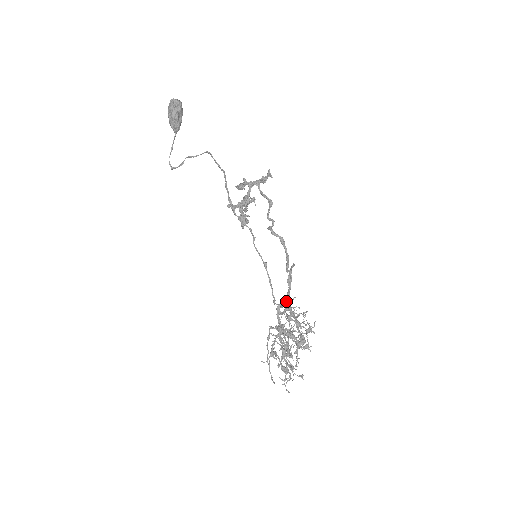
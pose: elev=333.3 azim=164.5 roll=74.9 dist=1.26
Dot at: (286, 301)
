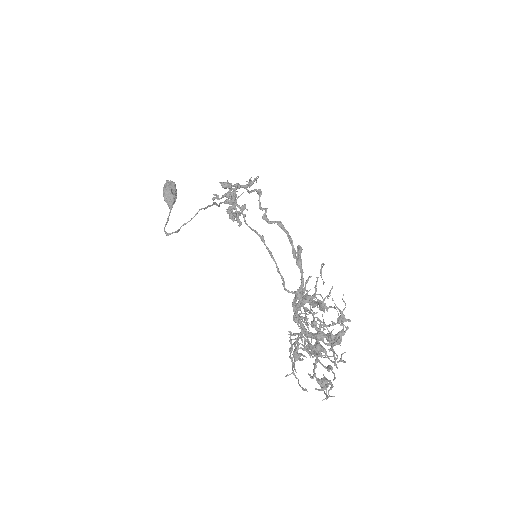
Dot at: (301, 290)
